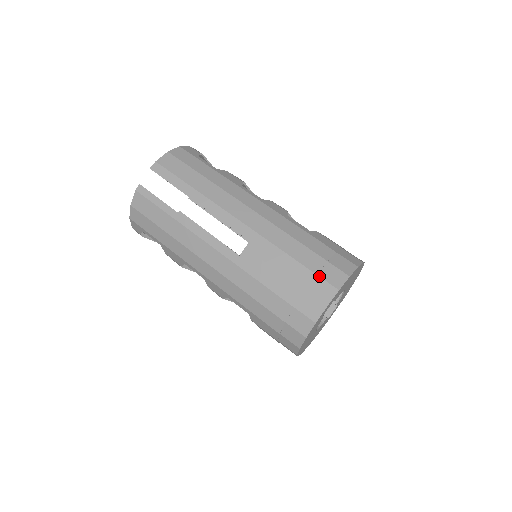
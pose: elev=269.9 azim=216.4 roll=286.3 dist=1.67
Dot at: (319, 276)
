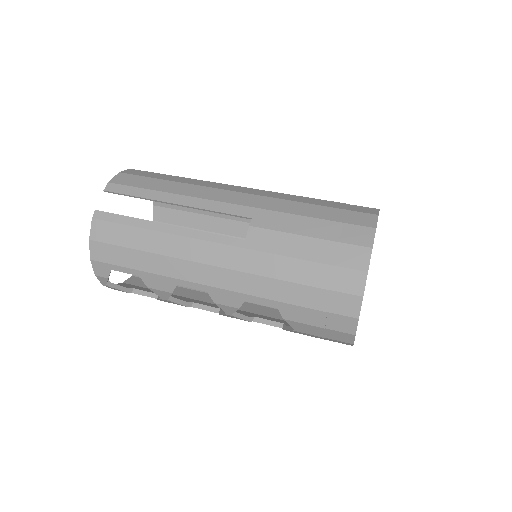
Dot at: (347, 223)
